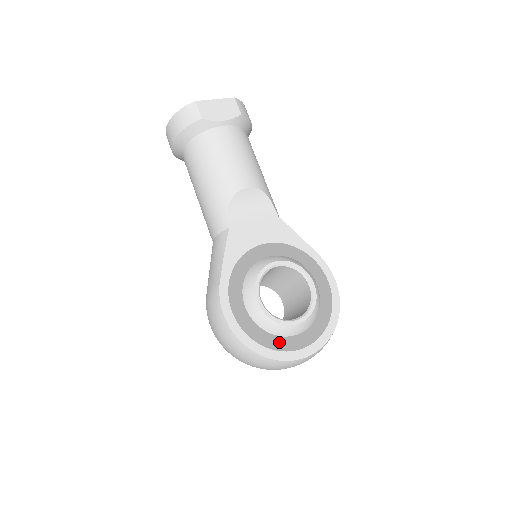
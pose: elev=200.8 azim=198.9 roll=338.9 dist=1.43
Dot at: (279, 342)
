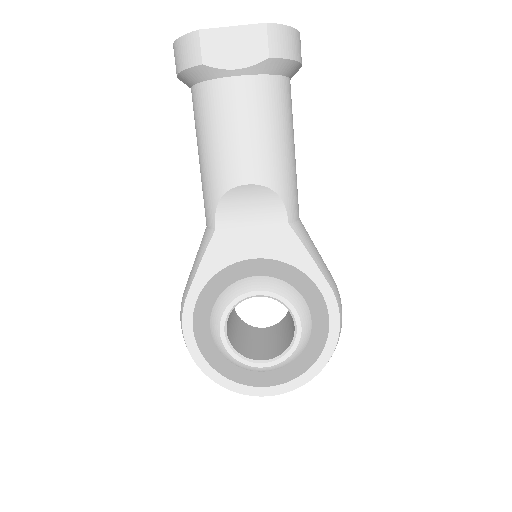
Dot at: (240, 374)
